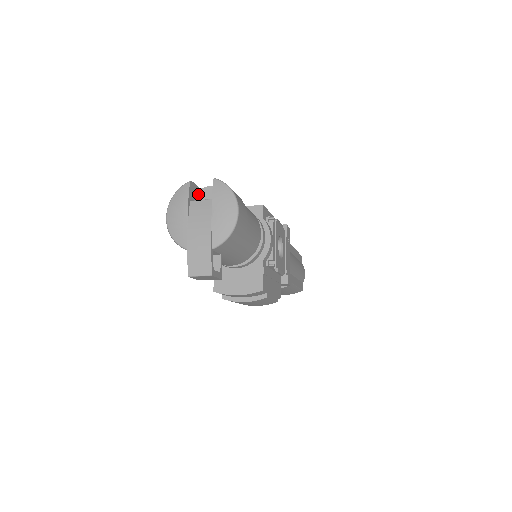
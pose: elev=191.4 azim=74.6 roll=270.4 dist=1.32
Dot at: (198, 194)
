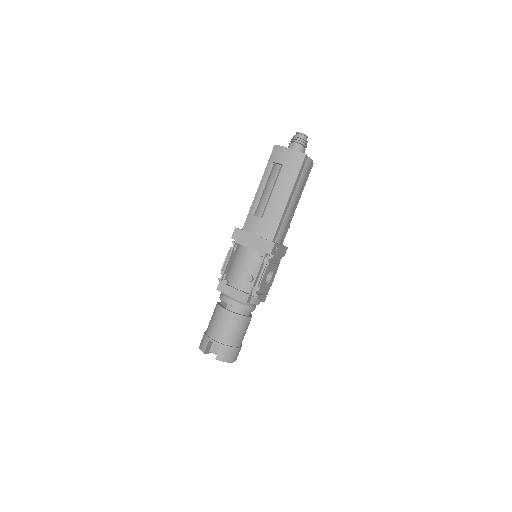
Dot at: (209, 343)
